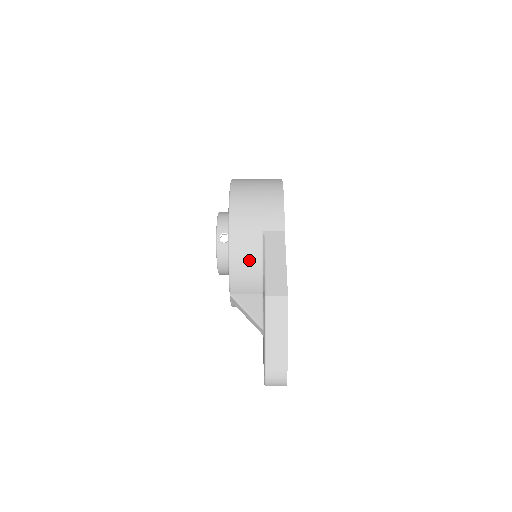
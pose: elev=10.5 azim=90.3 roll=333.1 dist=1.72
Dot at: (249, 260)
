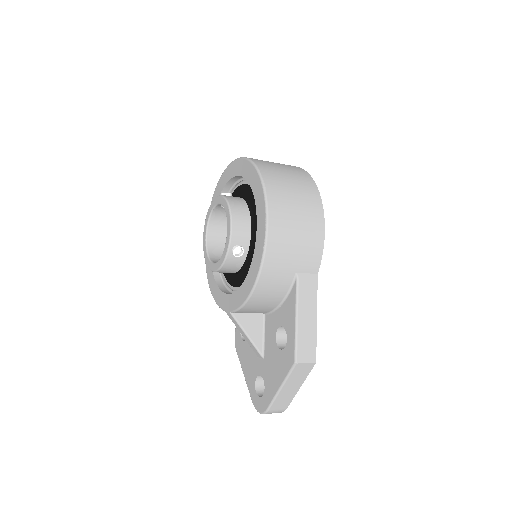
Dot at: (271, 297)
